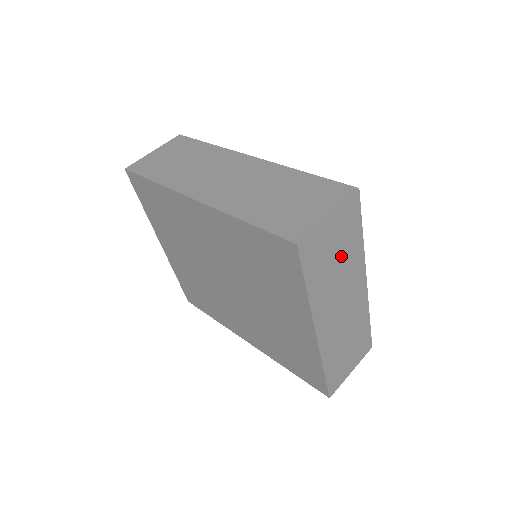
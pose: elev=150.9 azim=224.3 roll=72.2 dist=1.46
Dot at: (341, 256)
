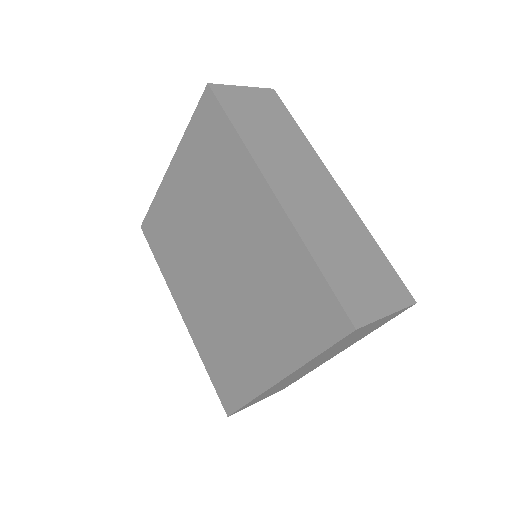
Dot at: (354, 339)
